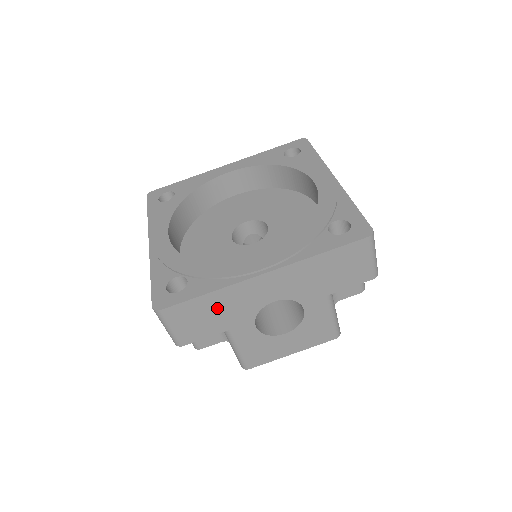
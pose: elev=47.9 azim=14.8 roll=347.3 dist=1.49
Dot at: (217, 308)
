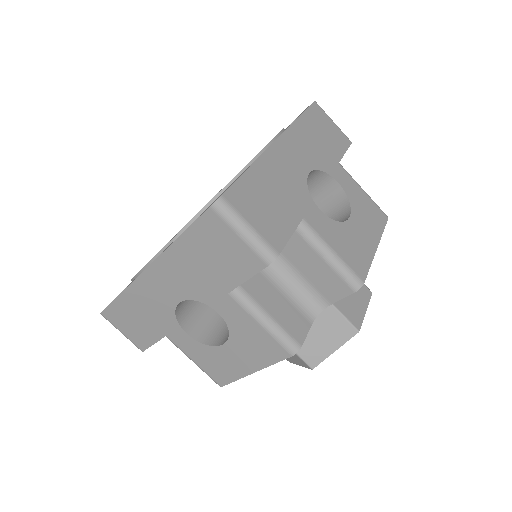
Dot at: (271, 187)
